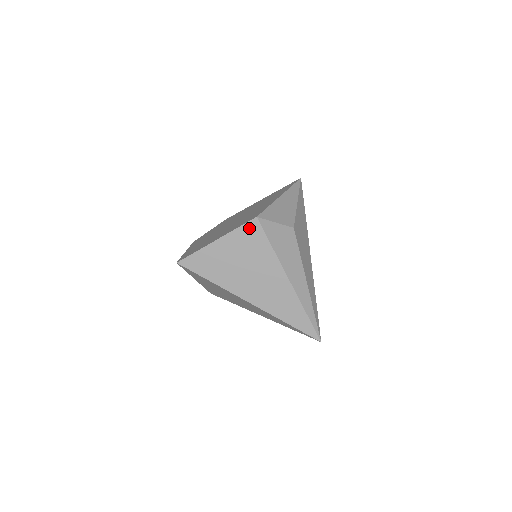
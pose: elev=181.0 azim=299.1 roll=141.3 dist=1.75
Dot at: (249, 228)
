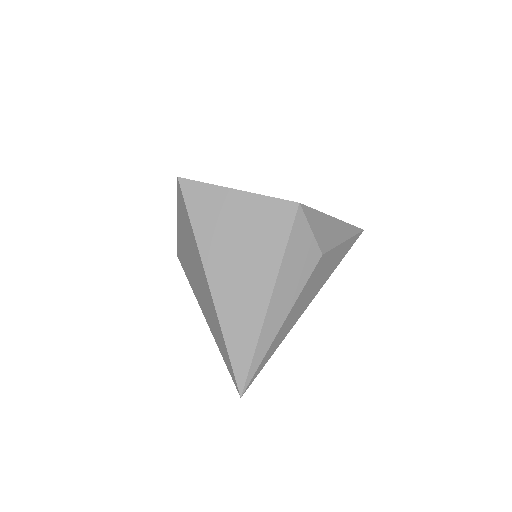
Dot at: (281, 207)
